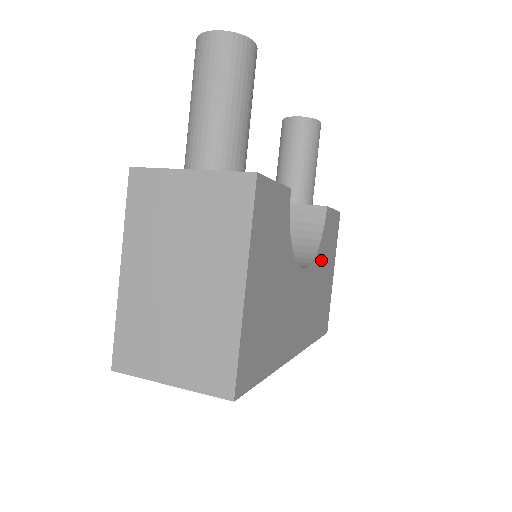
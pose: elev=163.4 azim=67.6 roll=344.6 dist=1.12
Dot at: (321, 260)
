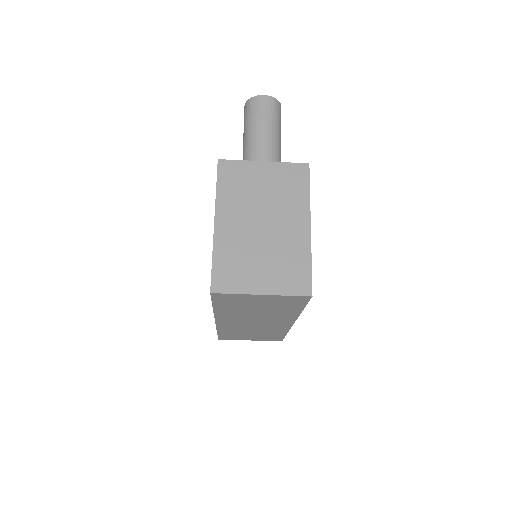
Dot at: occluded
